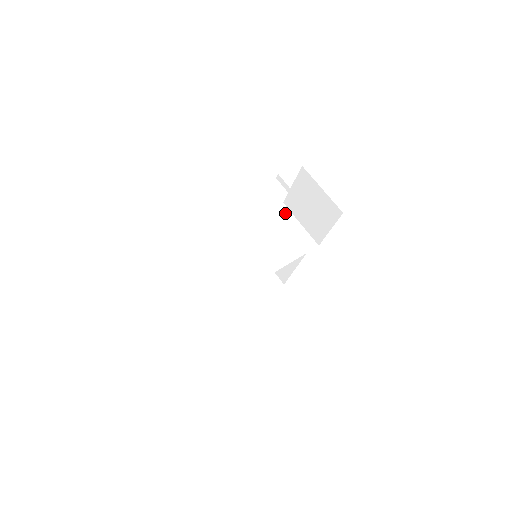
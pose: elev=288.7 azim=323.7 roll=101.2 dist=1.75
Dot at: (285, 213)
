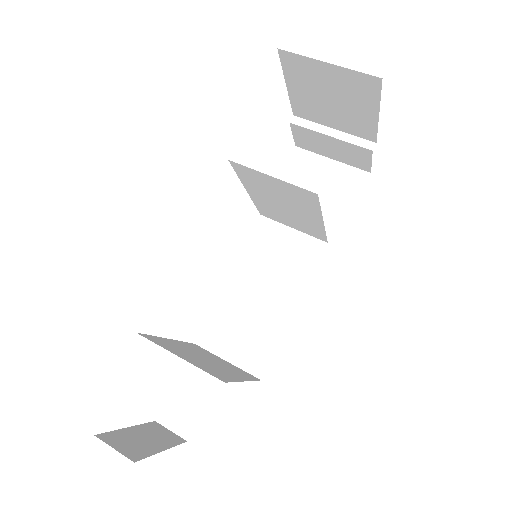
Dot at: (273, 217)
